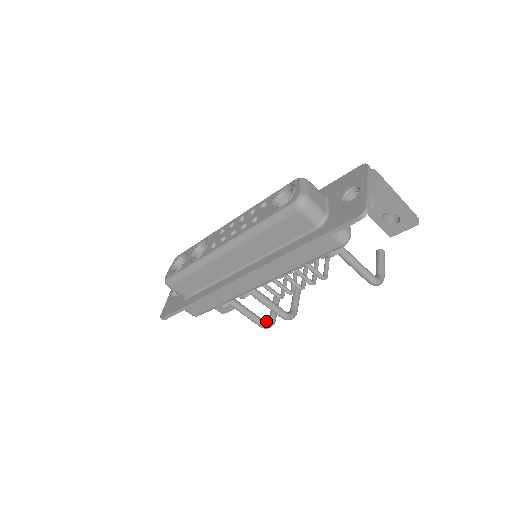
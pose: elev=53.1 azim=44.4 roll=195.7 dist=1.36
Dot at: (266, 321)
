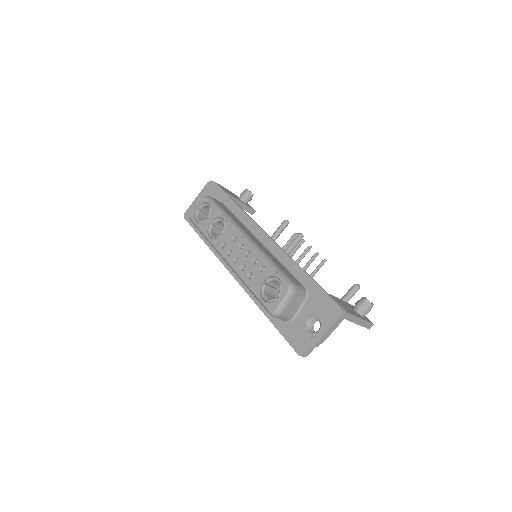
Dot at: occluded
